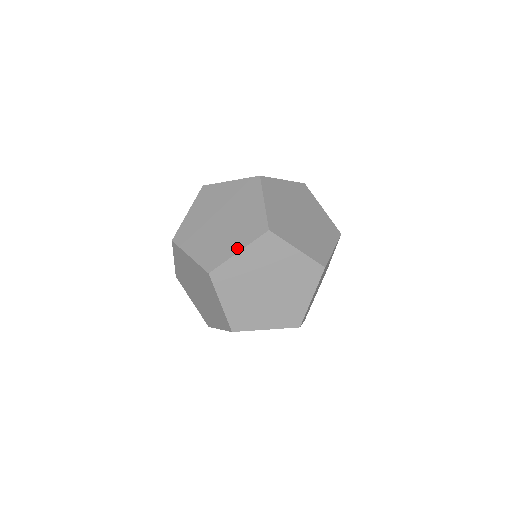
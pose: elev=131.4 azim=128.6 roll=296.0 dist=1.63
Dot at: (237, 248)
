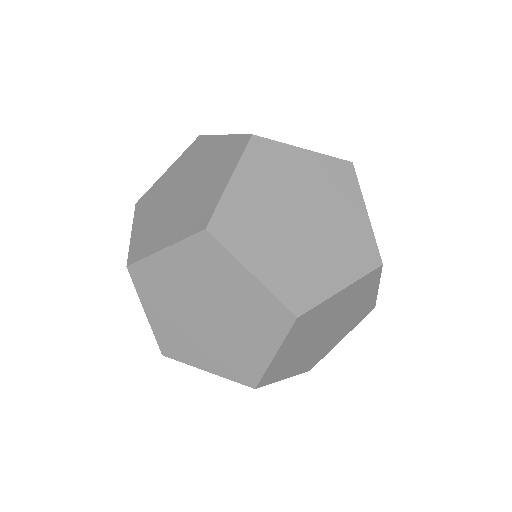
Dot at: (207, 367)
